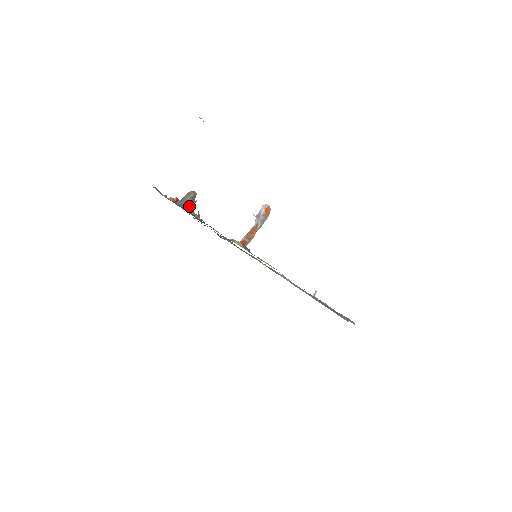
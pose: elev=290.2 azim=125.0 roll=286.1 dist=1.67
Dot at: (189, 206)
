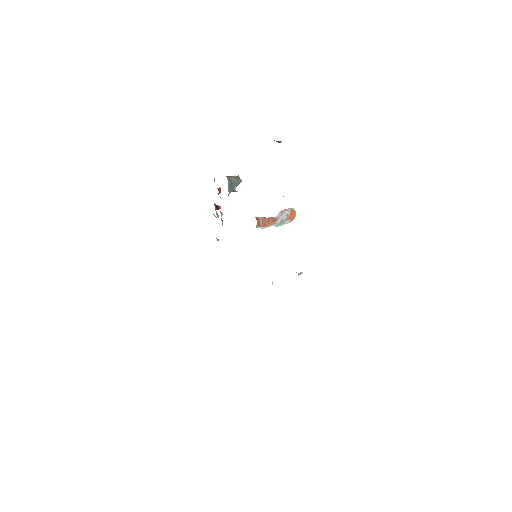
Dot at: (230, 183)
